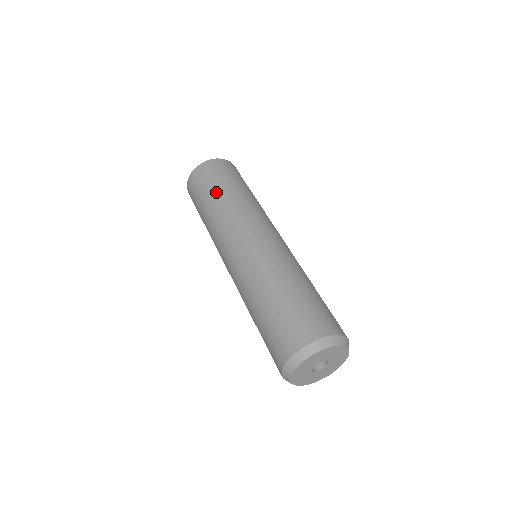
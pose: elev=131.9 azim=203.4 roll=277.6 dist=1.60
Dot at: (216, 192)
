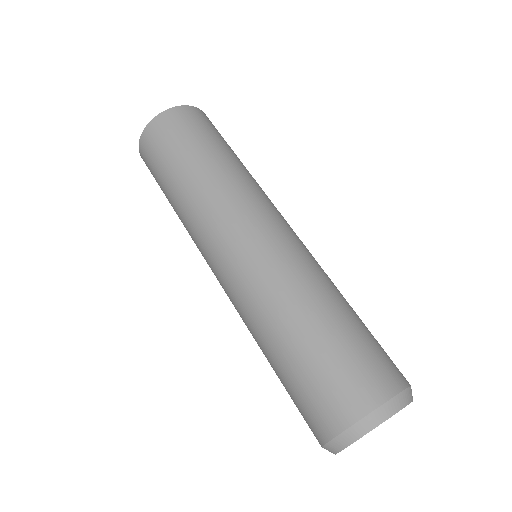
Dot at: (167, 192)
